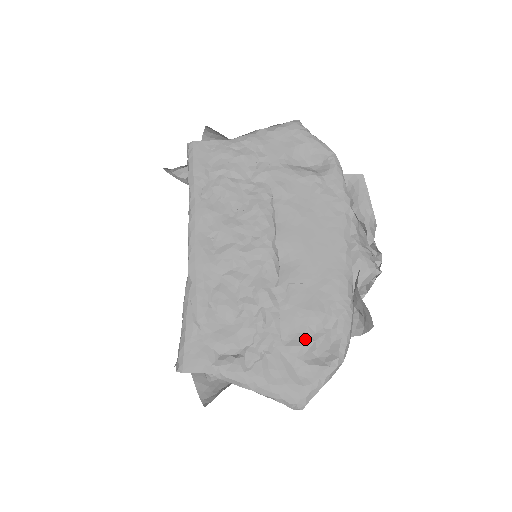
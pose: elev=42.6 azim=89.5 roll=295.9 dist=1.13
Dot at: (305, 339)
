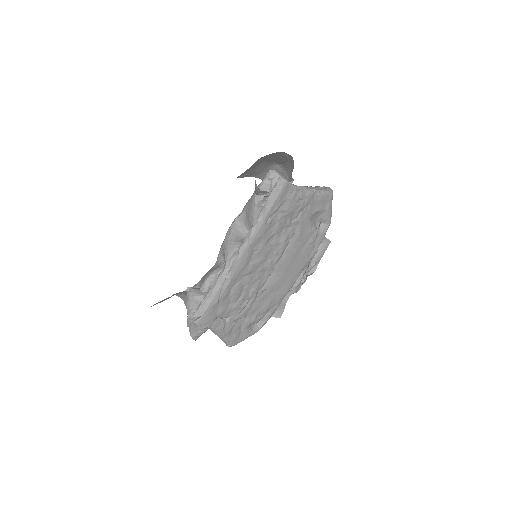
Dot at: (255, 319)
